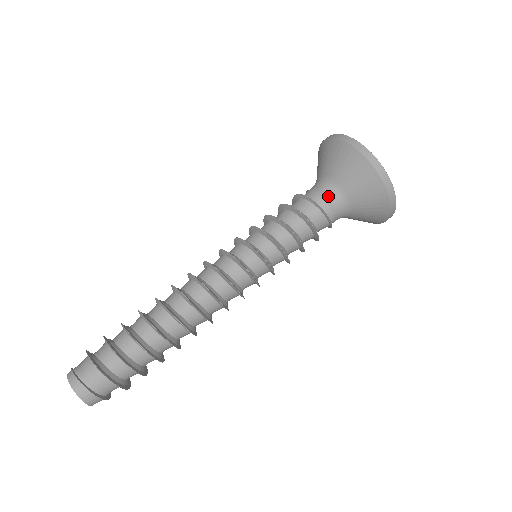
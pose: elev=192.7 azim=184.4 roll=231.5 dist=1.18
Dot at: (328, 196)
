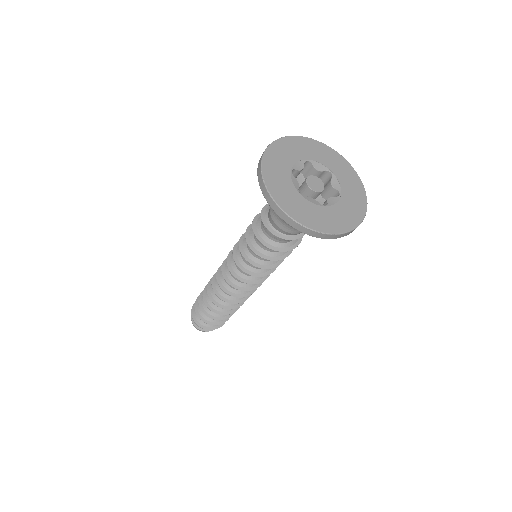
Dot at: (278, 221)
